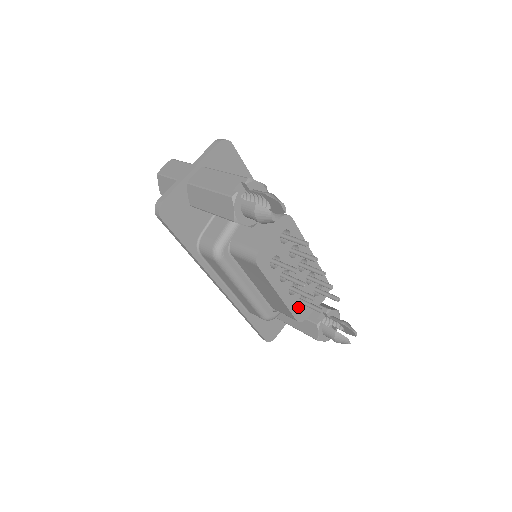
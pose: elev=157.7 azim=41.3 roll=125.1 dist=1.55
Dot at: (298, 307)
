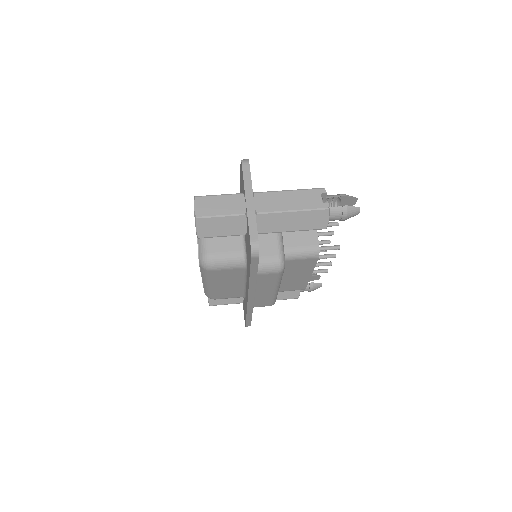
Dot at: occluded
